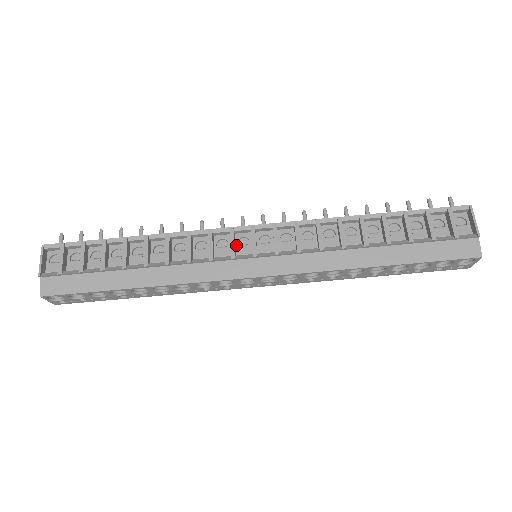
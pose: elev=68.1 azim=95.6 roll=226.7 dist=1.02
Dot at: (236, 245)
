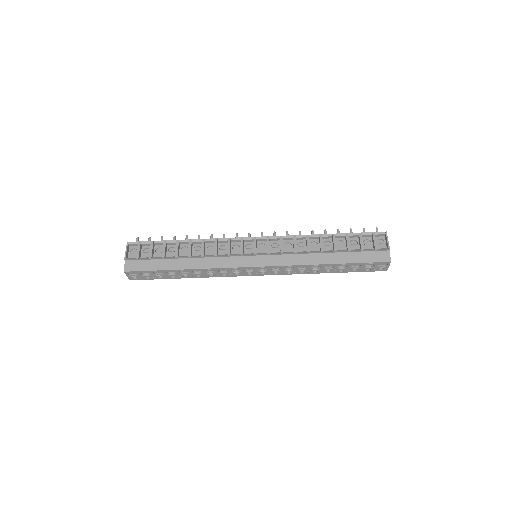
Dot at: (244, 248)
